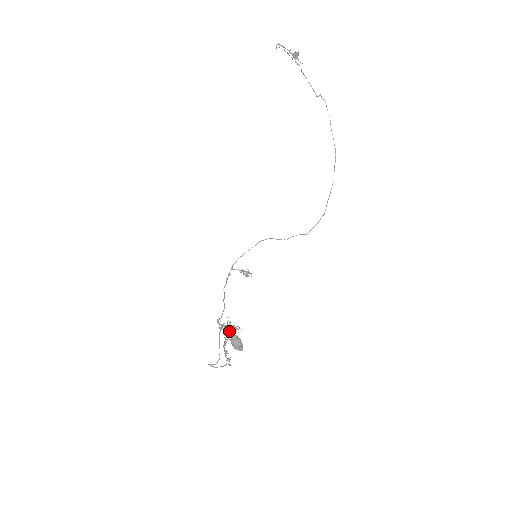
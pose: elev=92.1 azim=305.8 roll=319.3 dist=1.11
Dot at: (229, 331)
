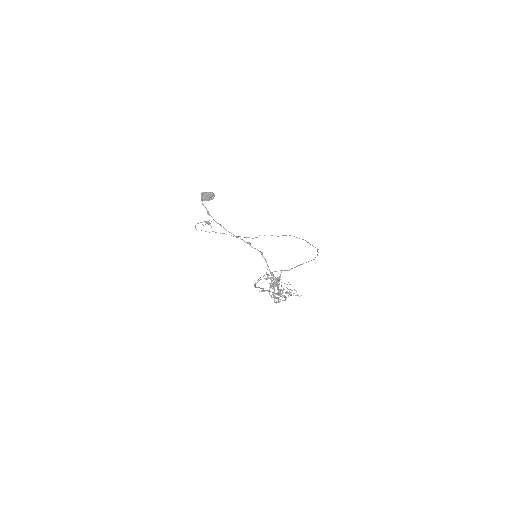
Dot at: (276, 285)
